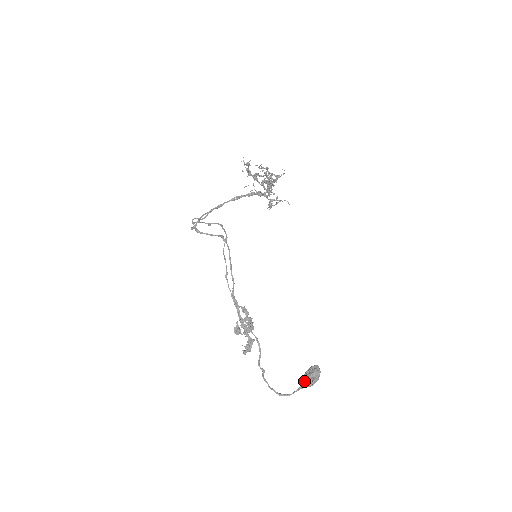
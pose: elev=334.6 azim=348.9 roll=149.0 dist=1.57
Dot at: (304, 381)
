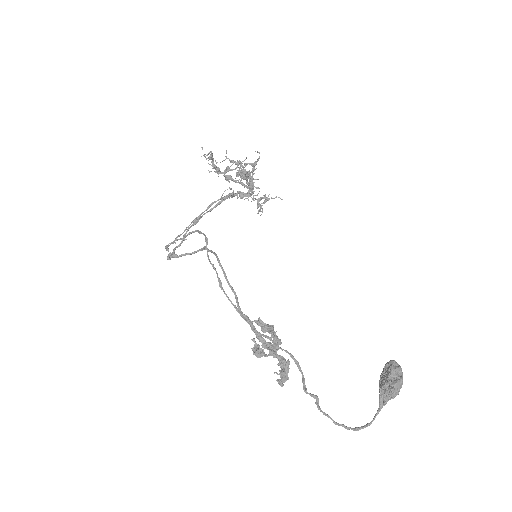
Dot at: (382, 392)
